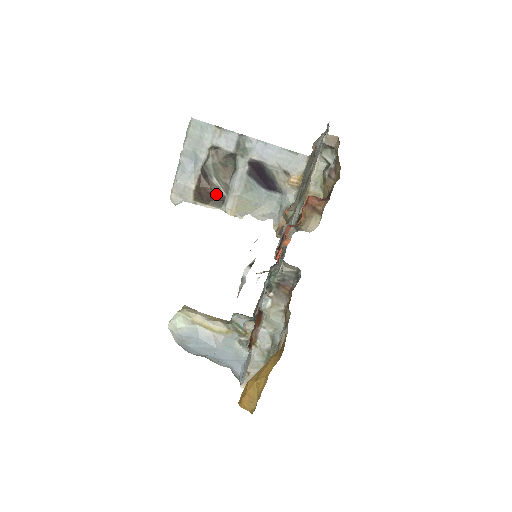
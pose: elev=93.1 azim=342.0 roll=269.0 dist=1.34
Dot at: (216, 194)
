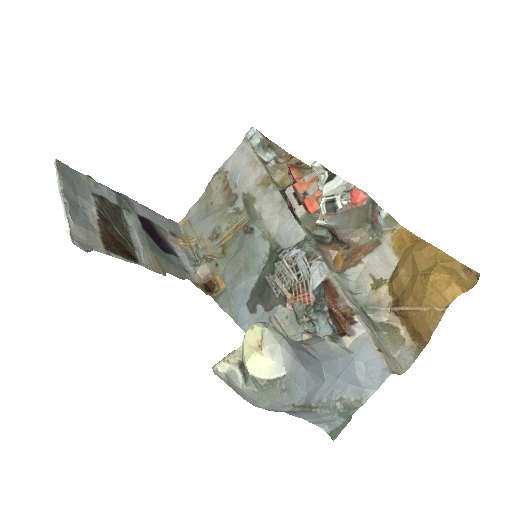
Dot at: (125, 246)
